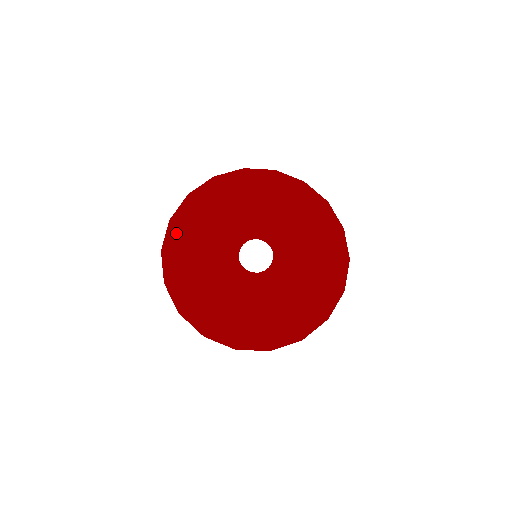
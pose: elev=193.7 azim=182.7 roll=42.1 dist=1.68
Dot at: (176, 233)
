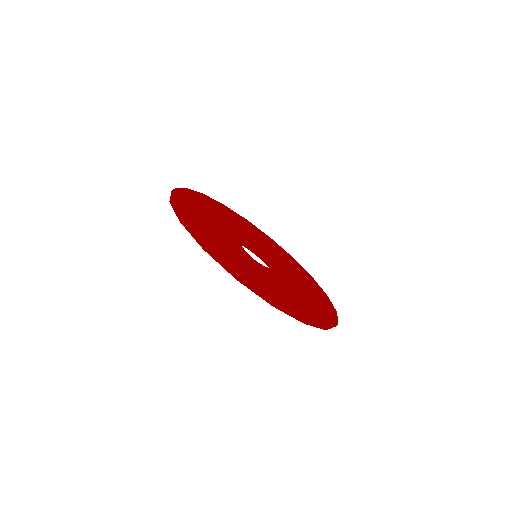
Dot at: (184, 211)
